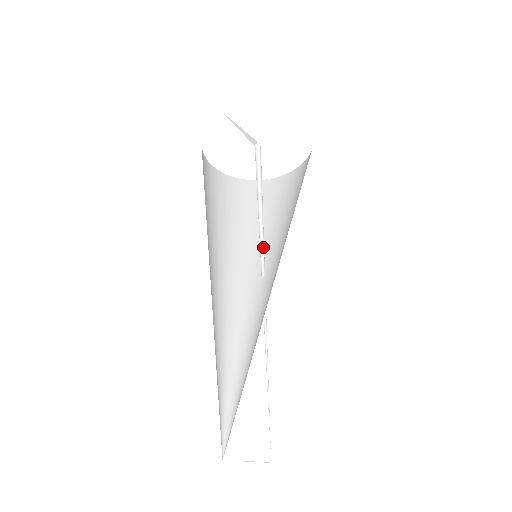
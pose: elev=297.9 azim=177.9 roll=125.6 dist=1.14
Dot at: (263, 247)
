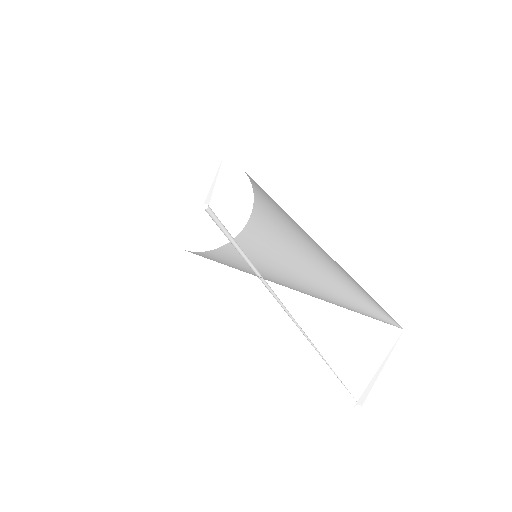
Dot at: (245, 260)
